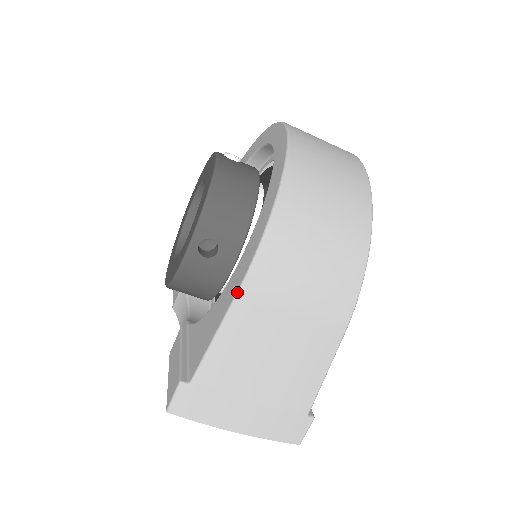
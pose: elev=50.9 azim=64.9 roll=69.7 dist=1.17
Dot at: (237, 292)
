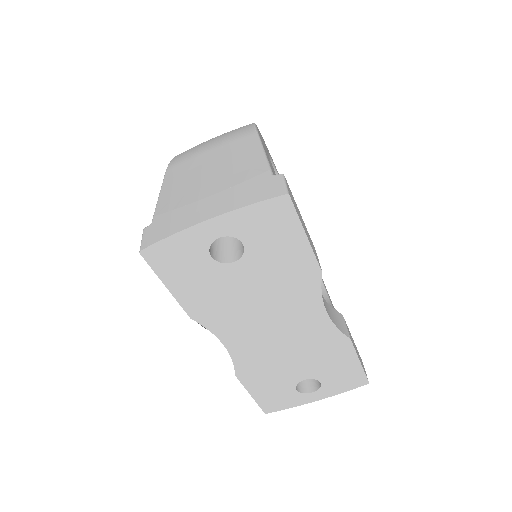
Dot at: occluded
